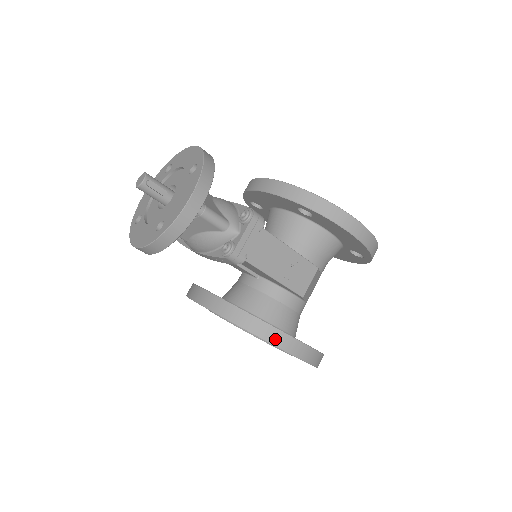
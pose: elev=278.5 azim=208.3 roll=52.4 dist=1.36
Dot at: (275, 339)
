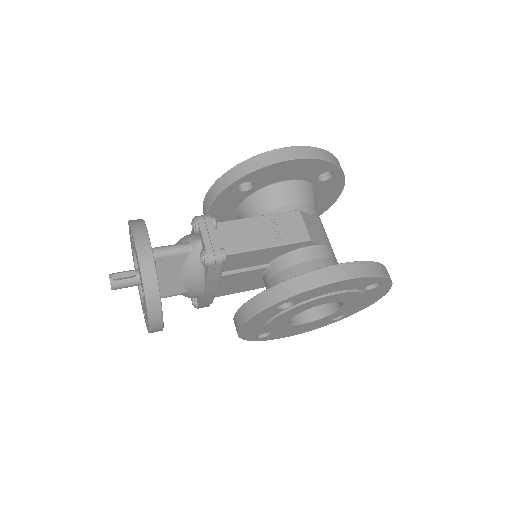
Dot at: (310, 283)
